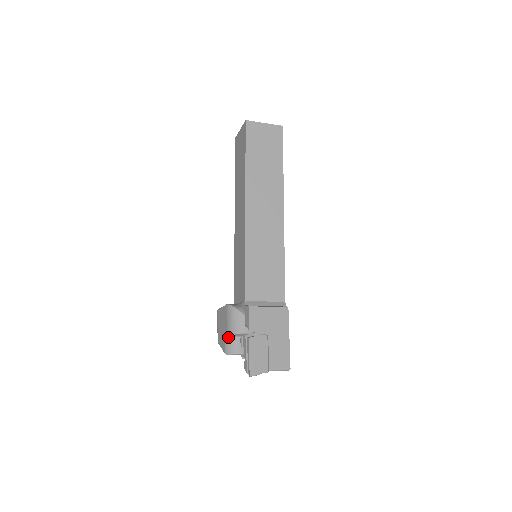
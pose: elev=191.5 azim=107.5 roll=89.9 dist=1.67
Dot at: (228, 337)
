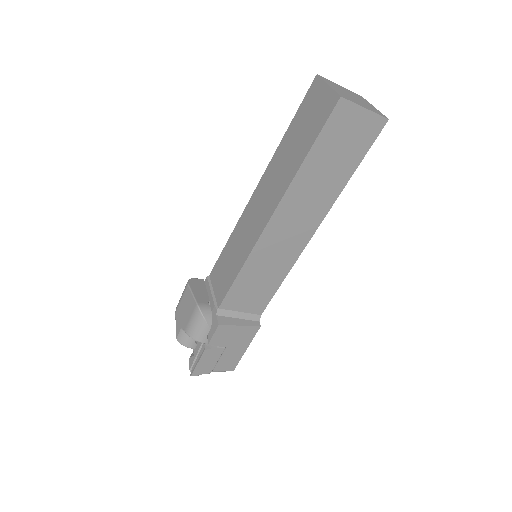
Dot at: (185, 331)
